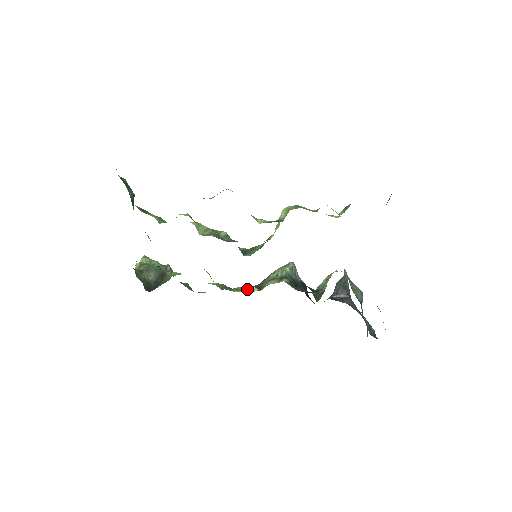
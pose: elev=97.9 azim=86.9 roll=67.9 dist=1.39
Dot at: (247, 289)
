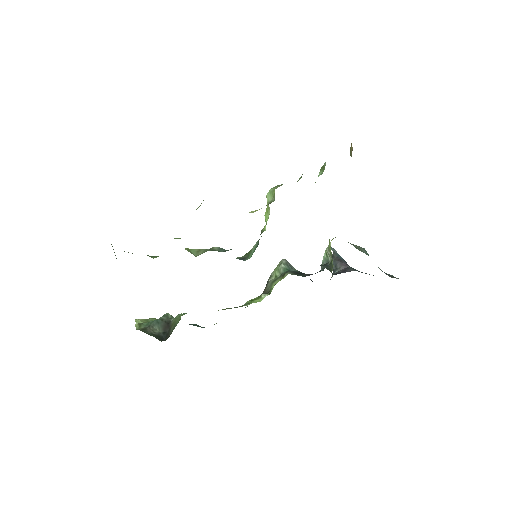
Dot at: (256, 299)
